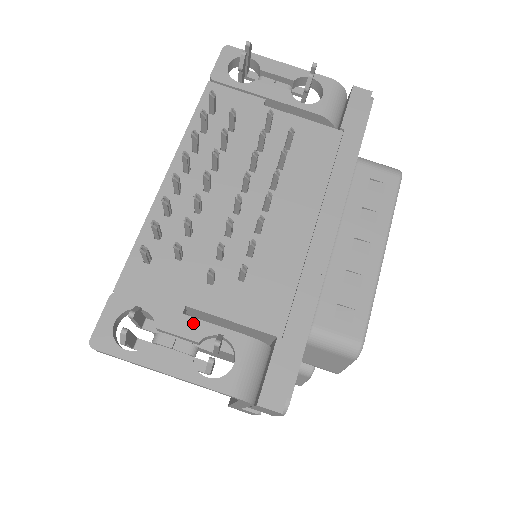
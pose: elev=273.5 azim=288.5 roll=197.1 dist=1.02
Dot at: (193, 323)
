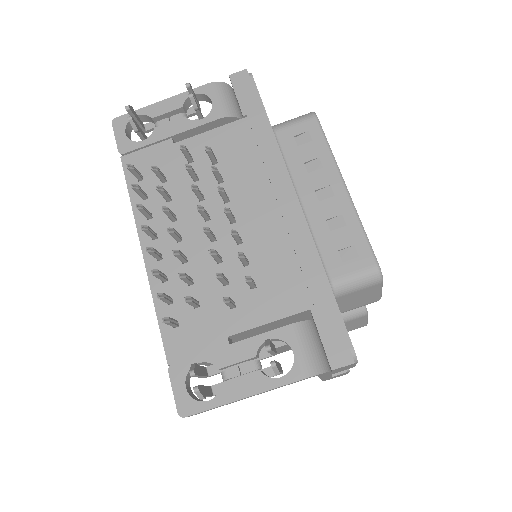
Dot at: (242, 346)
